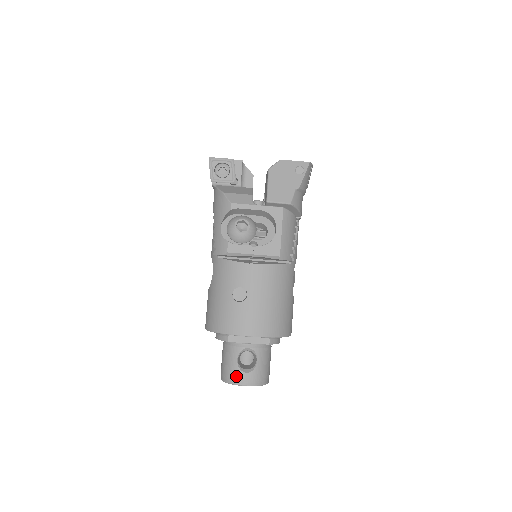
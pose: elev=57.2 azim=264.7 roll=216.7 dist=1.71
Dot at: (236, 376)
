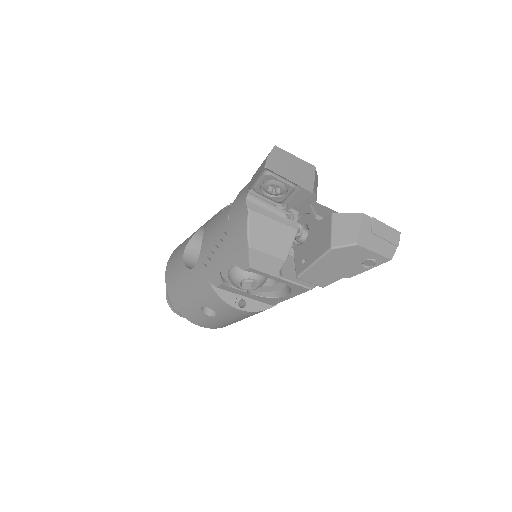
Dot at: (178, 312)
